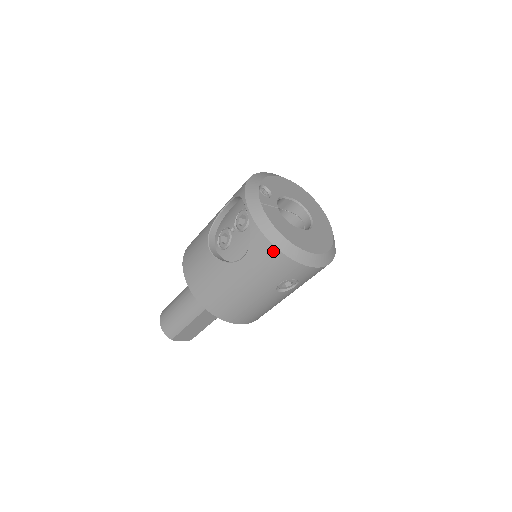
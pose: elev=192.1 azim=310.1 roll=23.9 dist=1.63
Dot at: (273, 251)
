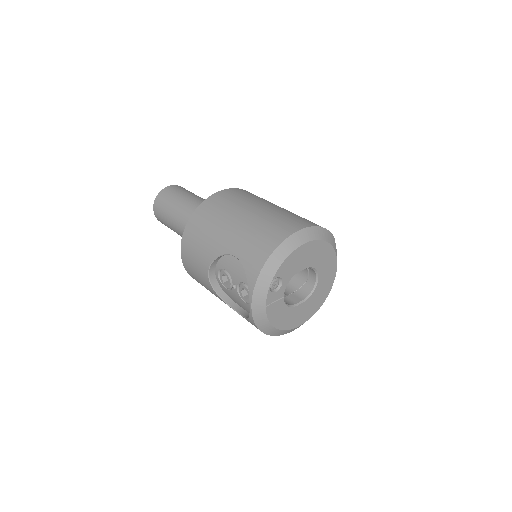
Dot at: occluded
